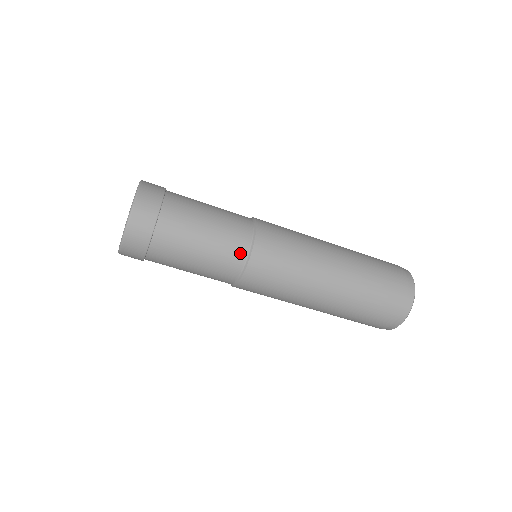
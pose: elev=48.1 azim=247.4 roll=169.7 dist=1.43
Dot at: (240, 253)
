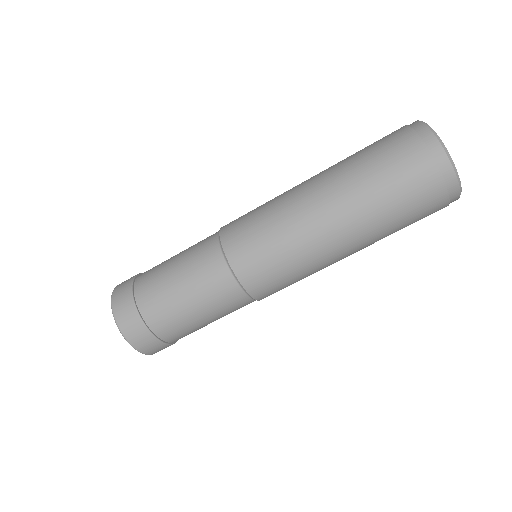
Dot at: (212, 248)
